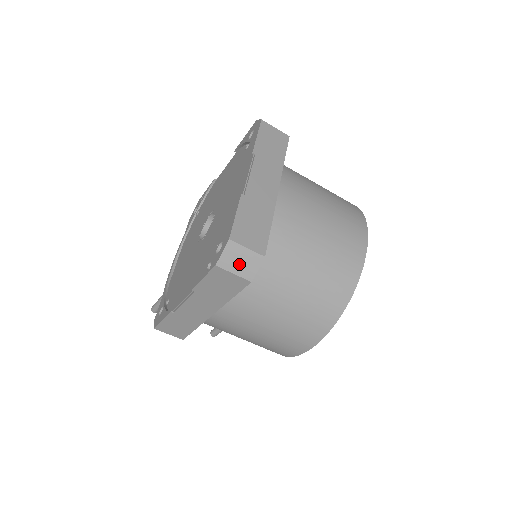
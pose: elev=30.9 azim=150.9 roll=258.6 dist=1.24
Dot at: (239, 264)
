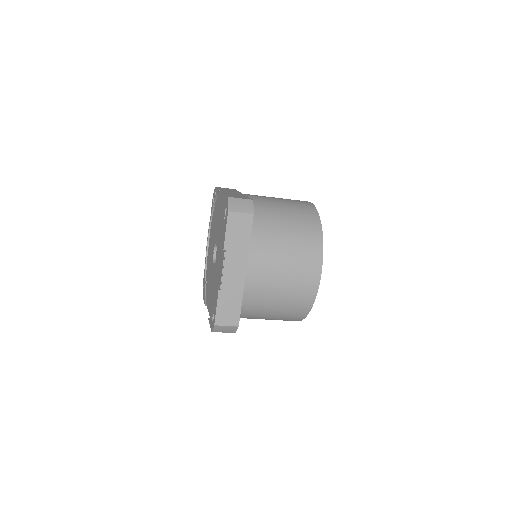
Dot at: (225, 330)
